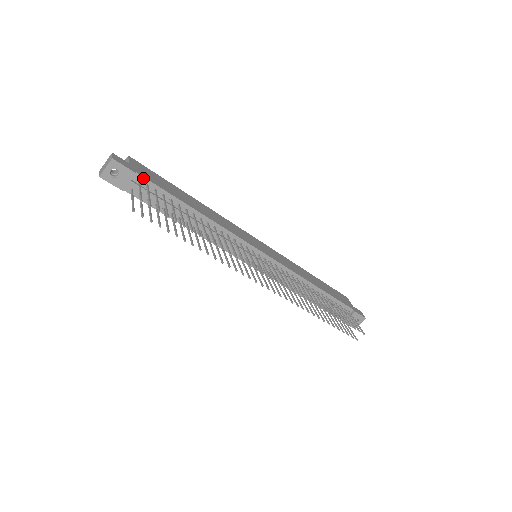
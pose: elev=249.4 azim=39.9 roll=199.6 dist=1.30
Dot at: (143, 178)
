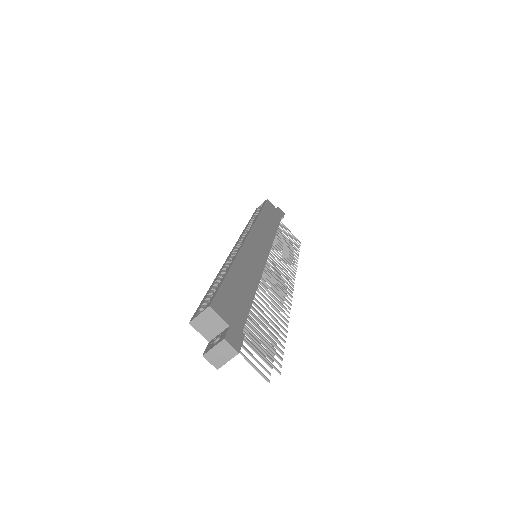
Dot at: (243, 327)
